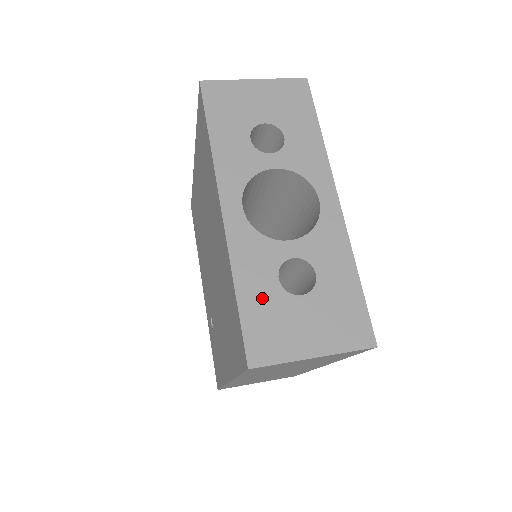
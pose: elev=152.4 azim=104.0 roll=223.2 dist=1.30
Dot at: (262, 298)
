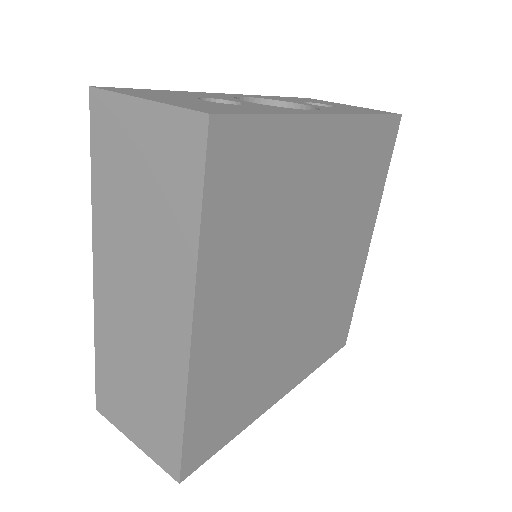
Dot at: (173, 94)
